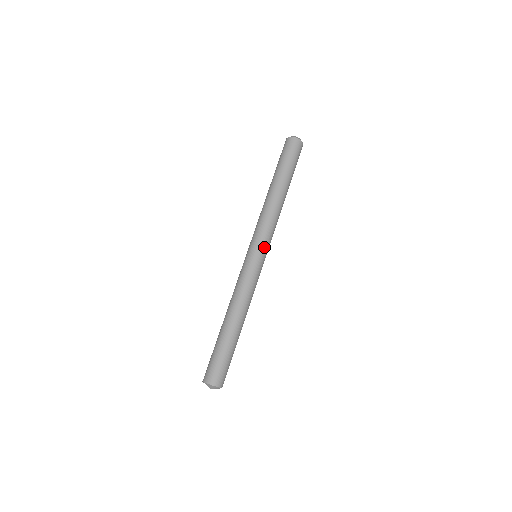
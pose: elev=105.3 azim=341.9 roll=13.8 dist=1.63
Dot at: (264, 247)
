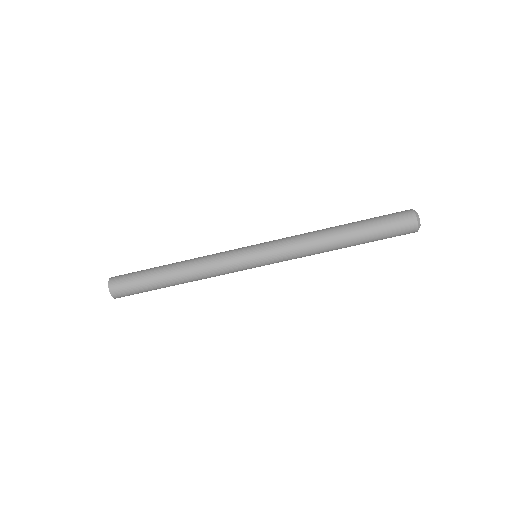
Dot at: (269, 264)
